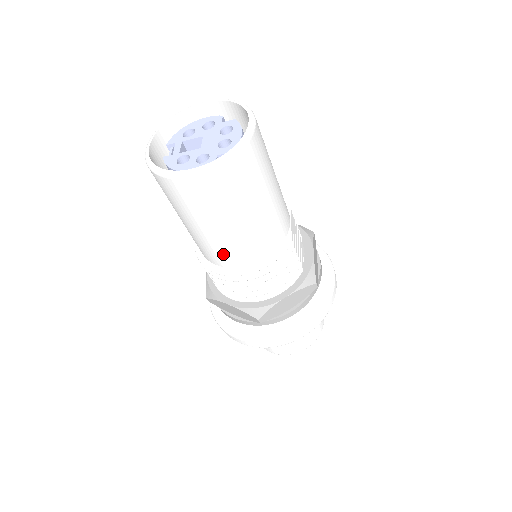
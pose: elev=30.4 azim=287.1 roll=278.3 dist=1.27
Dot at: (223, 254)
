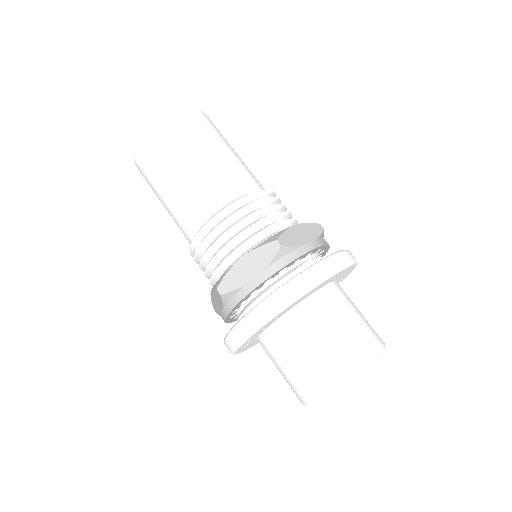
Dot at: (183, 221)
